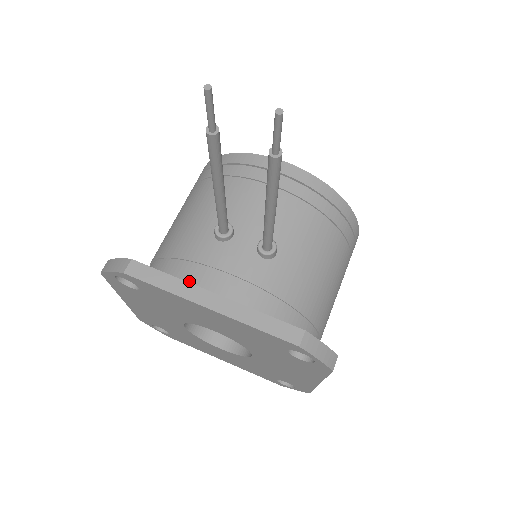
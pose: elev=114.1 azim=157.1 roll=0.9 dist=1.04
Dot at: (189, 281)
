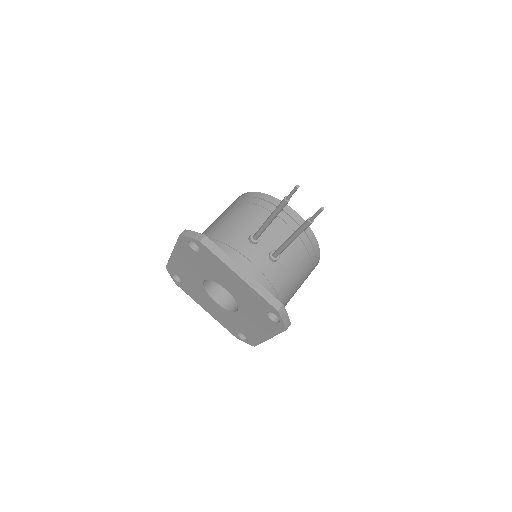
Dot at: occluded
